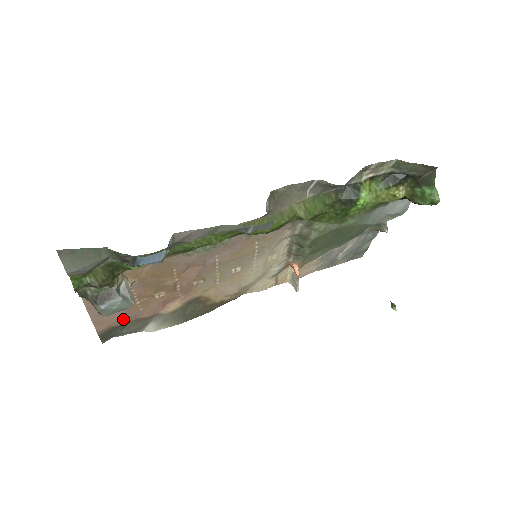
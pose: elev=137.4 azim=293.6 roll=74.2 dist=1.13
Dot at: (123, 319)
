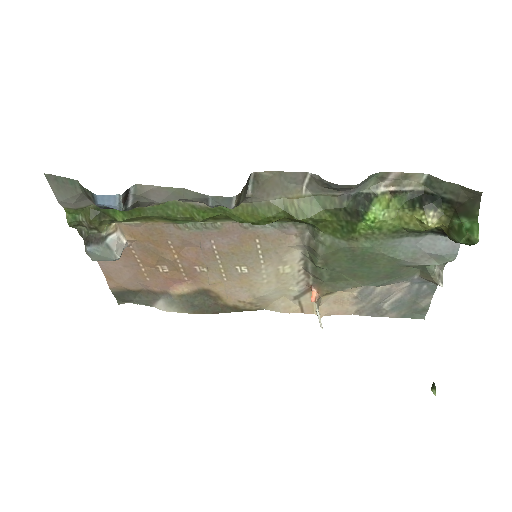
Dot at: (133, 284)
